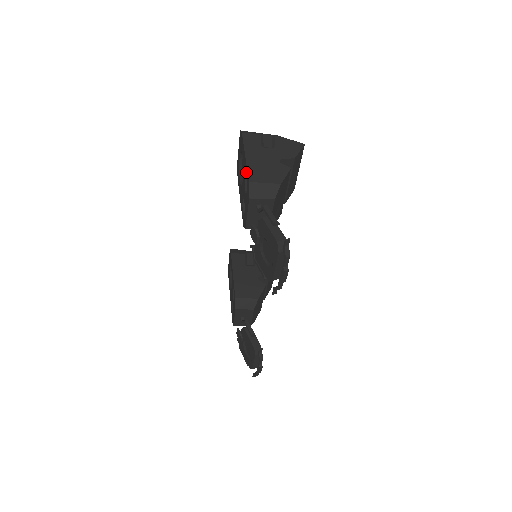
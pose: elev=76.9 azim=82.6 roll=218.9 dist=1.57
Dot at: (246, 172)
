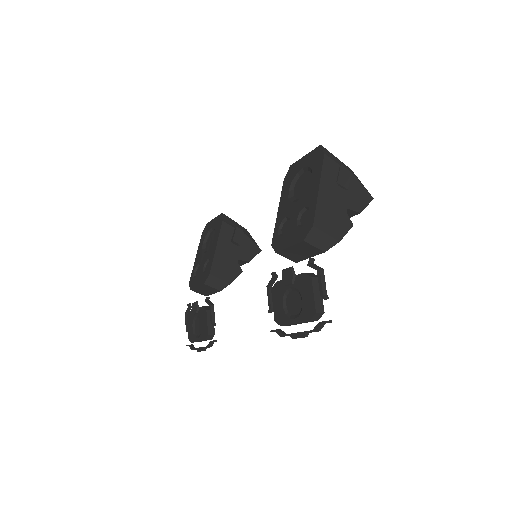
Dot at: (312, 207)
